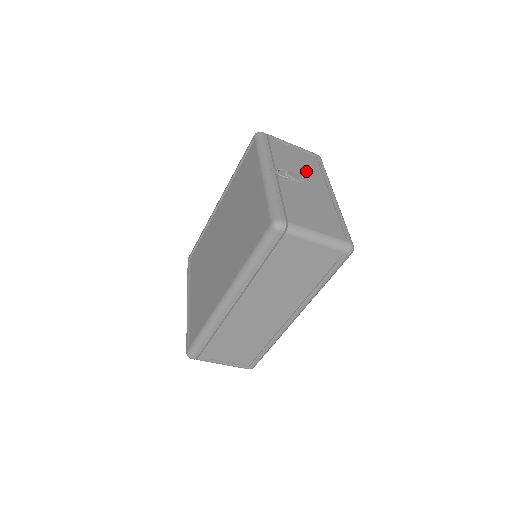
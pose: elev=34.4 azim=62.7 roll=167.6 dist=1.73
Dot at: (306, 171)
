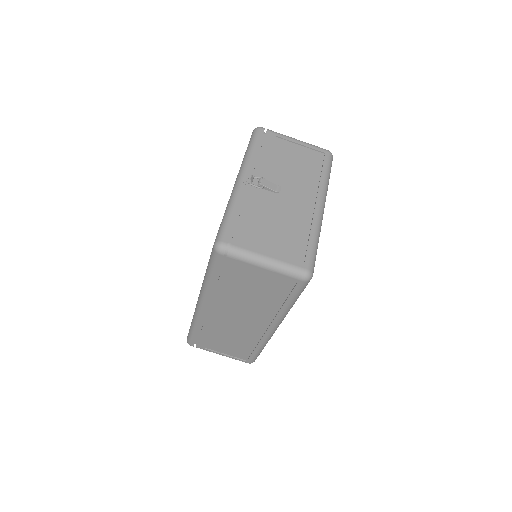
Dot at: (297, 175)
